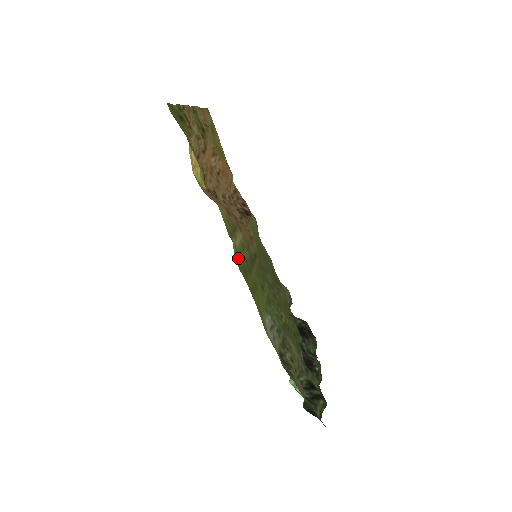
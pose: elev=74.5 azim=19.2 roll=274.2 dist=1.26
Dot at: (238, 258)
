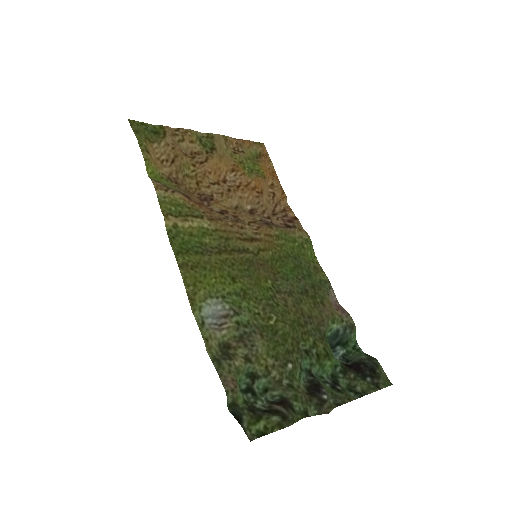
Dot at: (176, 235)
